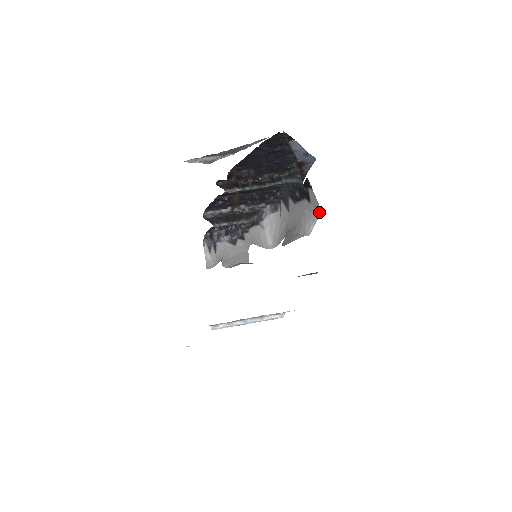
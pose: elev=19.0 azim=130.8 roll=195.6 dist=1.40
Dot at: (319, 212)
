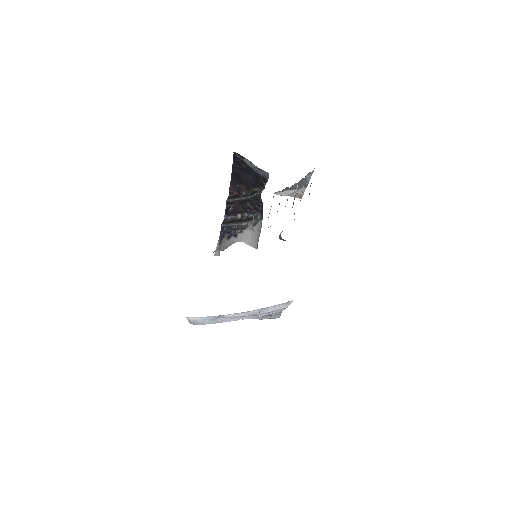
Dot at: occluded
